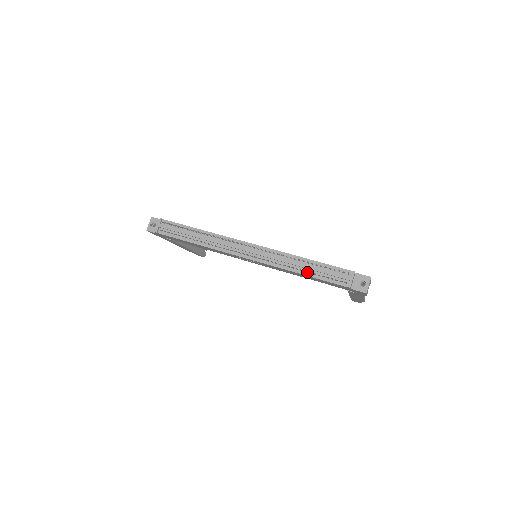
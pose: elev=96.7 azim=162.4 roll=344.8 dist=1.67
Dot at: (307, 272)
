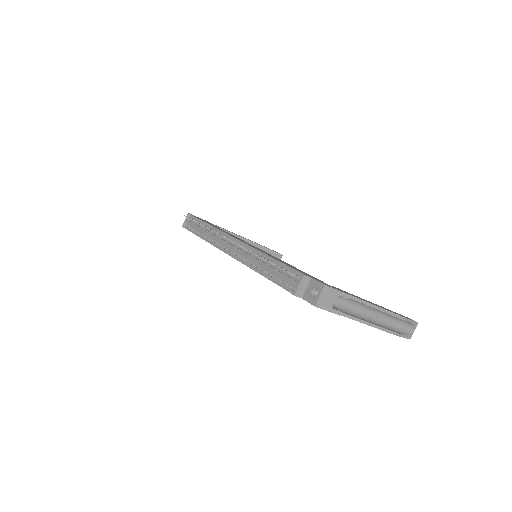
Dot at: (266, 273)
